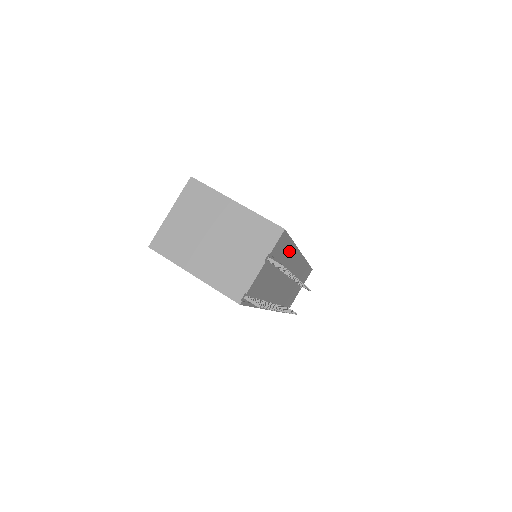
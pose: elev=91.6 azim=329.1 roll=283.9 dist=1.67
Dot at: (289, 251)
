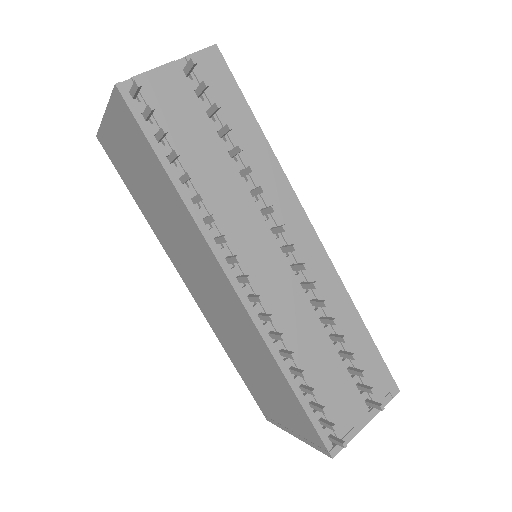
Dot at: (253, 141)
